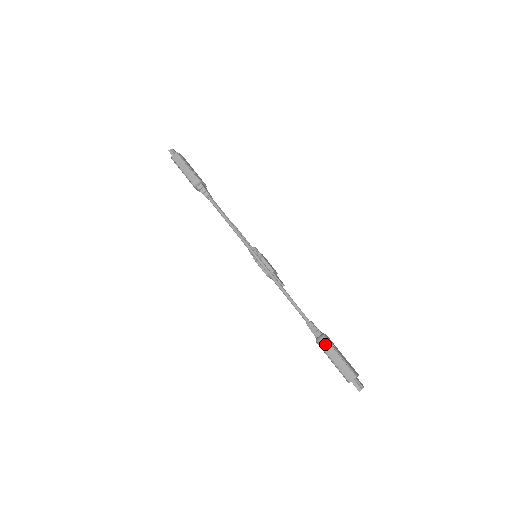
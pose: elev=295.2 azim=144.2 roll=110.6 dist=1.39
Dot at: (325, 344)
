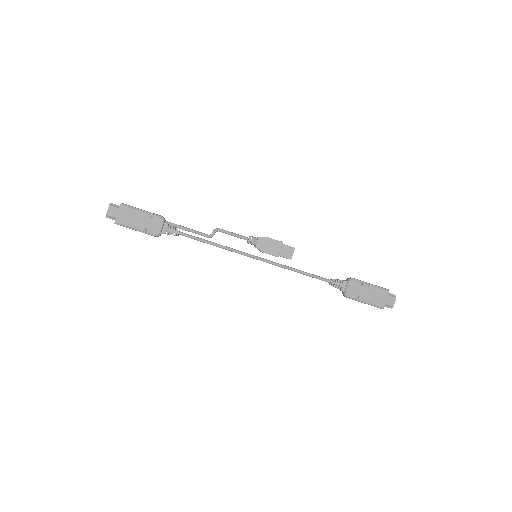
Dot at: occluded
